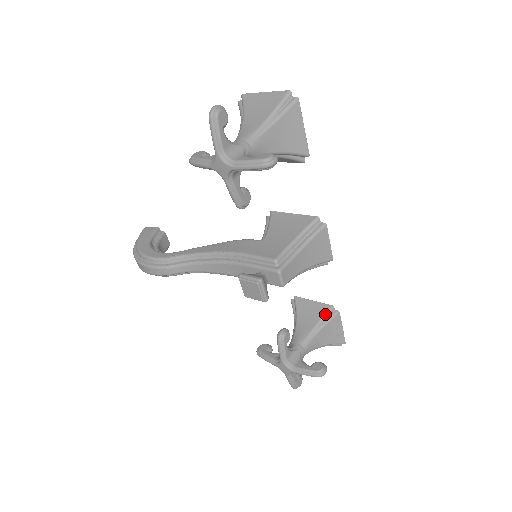
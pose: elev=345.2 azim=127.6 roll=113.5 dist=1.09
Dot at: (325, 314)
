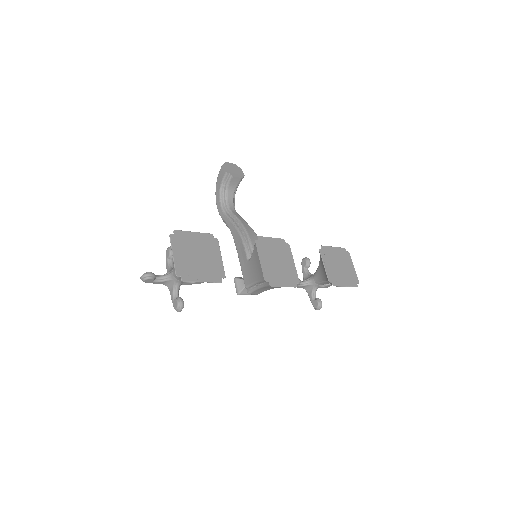
Dot at: (327, 280)
